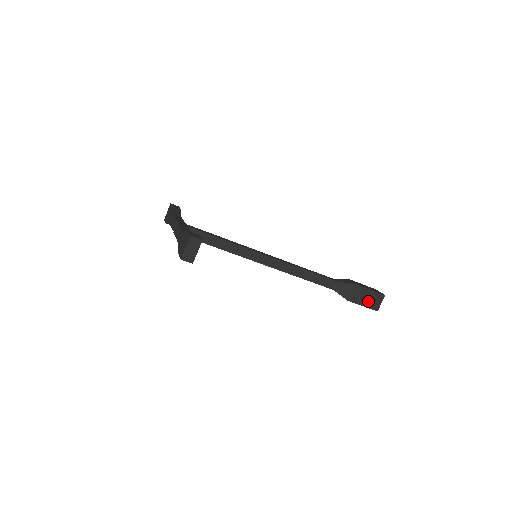
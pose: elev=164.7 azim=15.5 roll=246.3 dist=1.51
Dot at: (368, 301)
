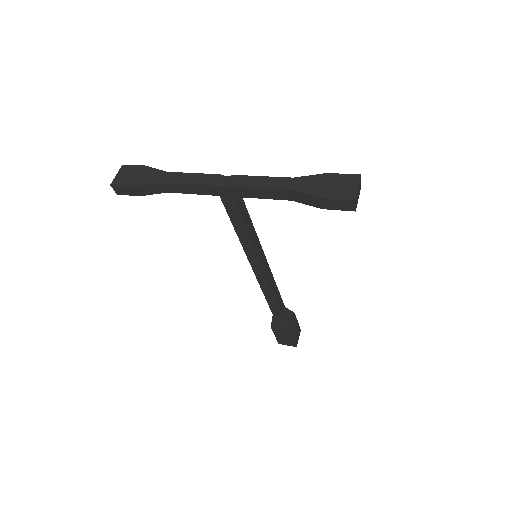
Dot at: (295, 334)
